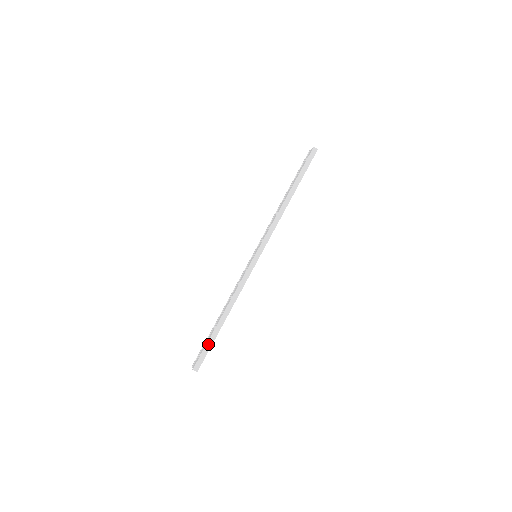
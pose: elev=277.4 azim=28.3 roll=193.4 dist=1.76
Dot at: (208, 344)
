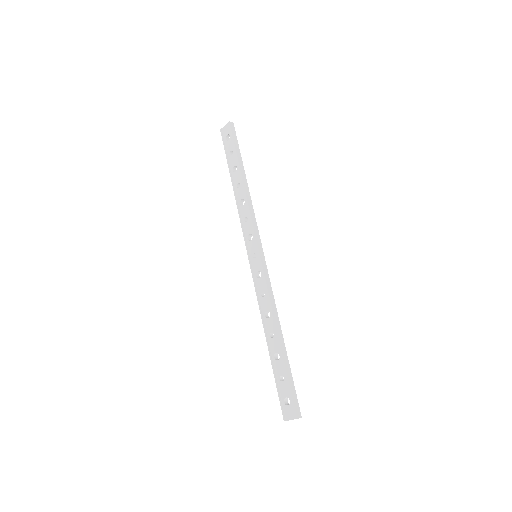
Dot at: (289, 378)
